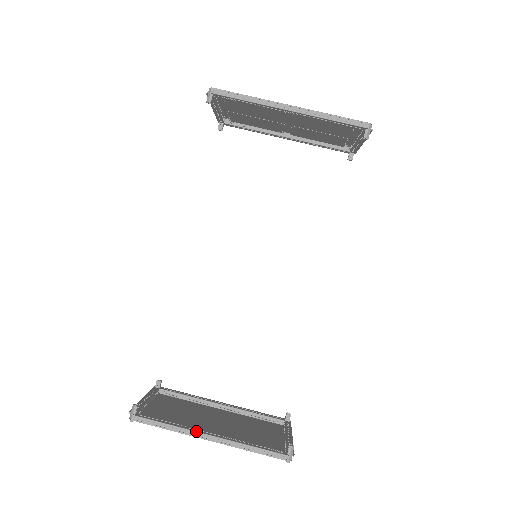
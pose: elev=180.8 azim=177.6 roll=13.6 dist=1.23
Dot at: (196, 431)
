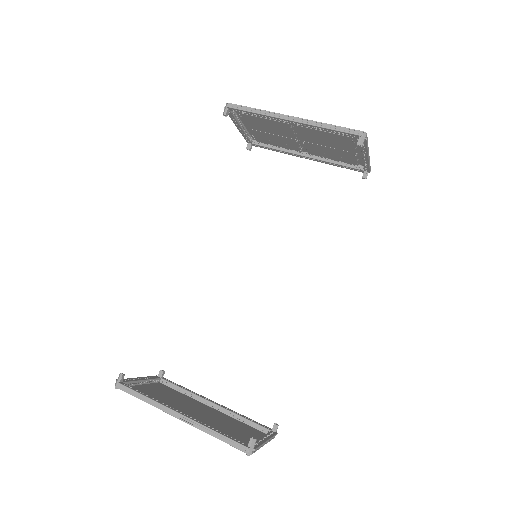
Dot at: (167, 406)
